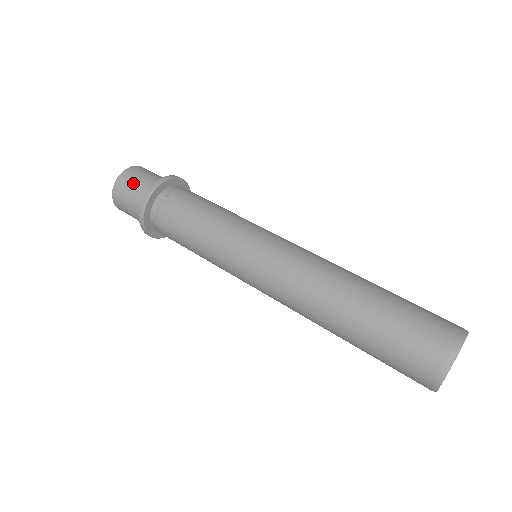
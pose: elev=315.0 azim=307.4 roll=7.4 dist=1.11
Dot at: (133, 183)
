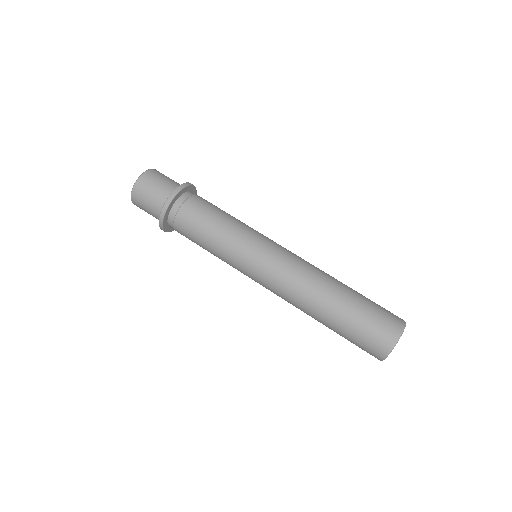
Dot at: (152, 187)
